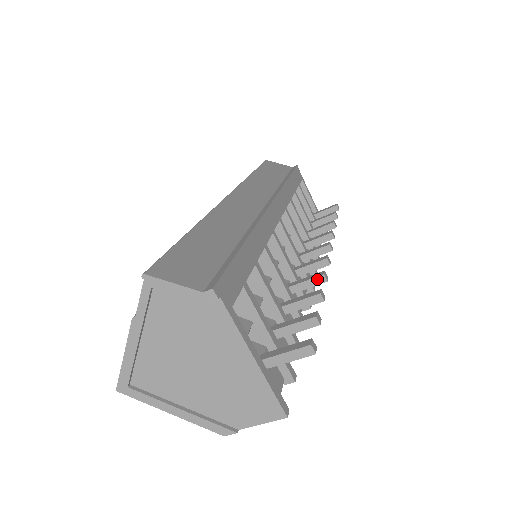
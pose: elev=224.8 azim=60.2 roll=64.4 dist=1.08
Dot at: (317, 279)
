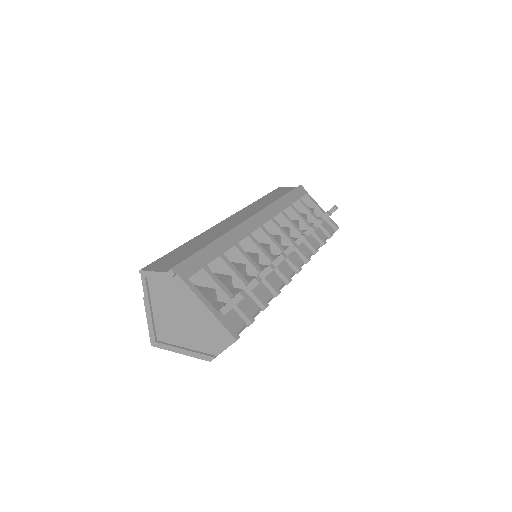
Dot at: (279, 259)
